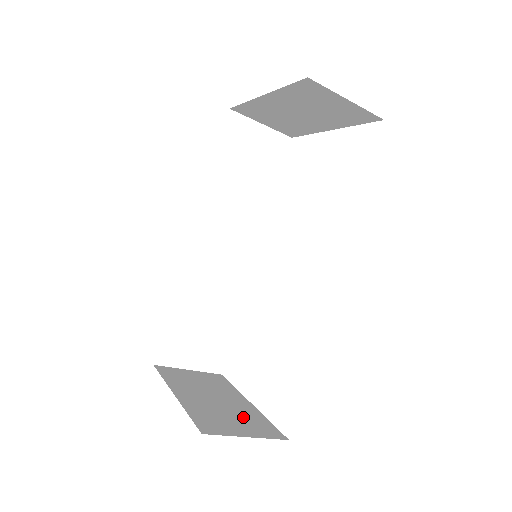
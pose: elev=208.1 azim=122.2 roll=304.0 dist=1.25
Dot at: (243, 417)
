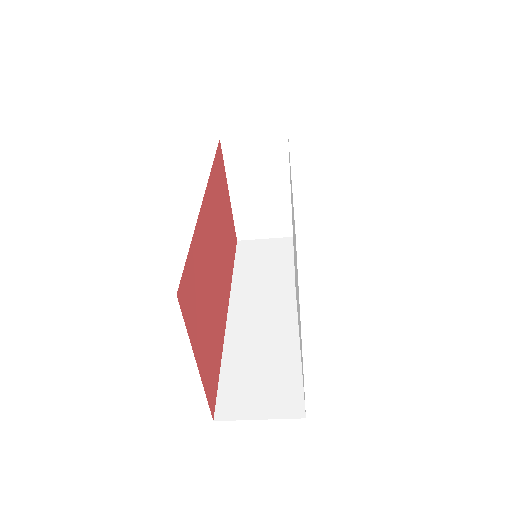
Dot at: occluded
